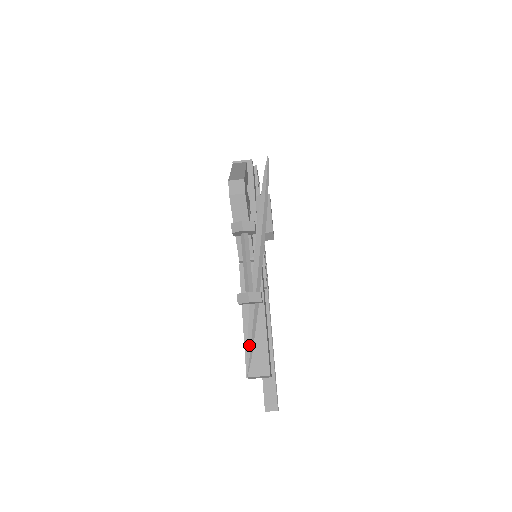
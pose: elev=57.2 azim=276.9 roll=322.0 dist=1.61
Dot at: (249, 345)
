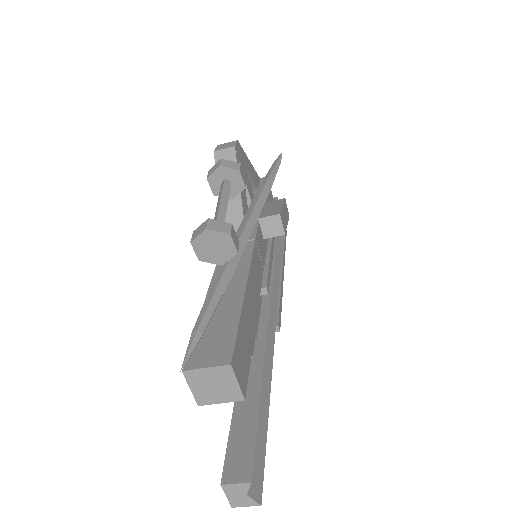
Dot at: (201, 316)
